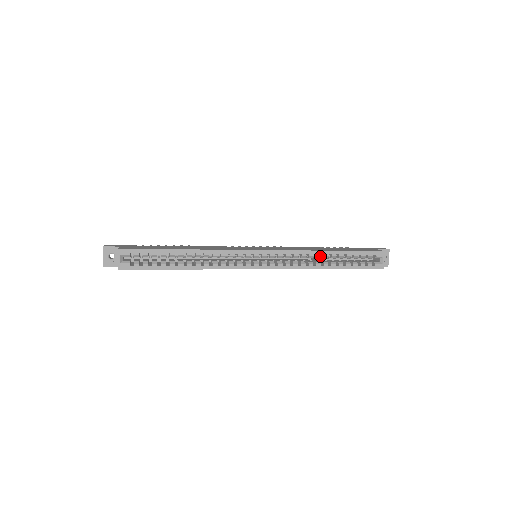
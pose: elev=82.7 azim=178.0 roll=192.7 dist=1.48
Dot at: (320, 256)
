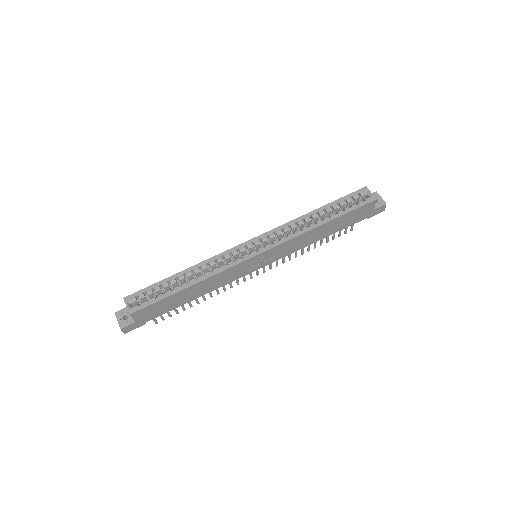
Dot at: (308, 218)
